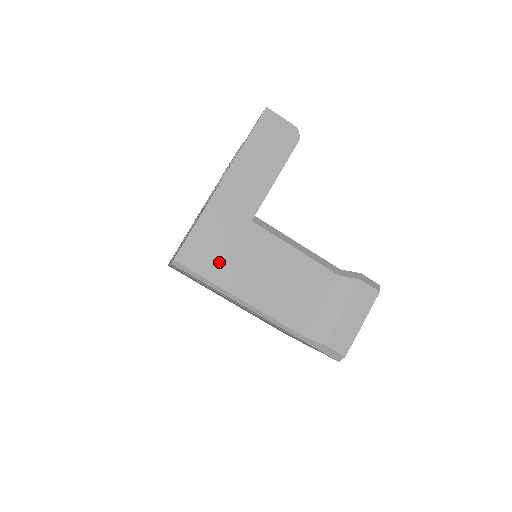
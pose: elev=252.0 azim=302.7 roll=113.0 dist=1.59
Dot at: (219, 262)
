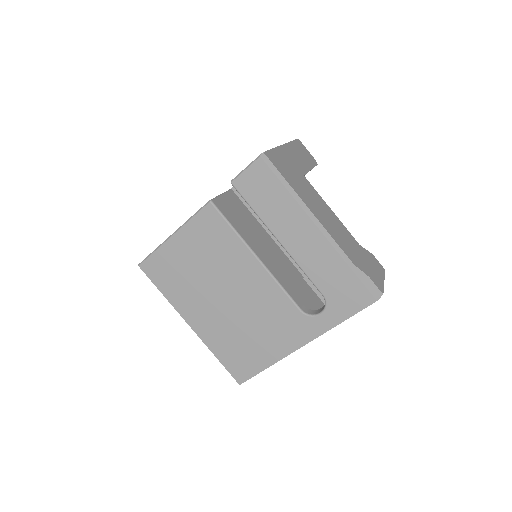
Dot at: (291, 178)
